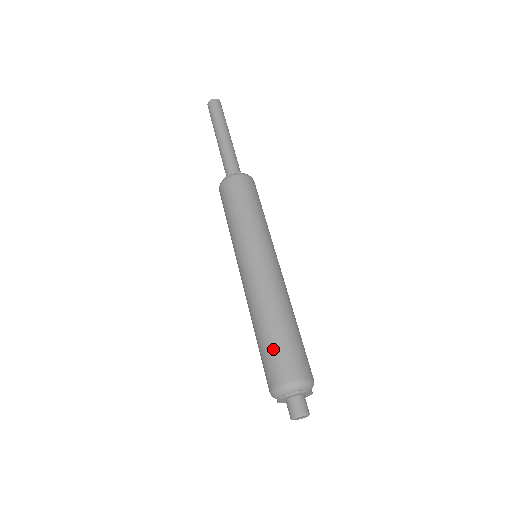
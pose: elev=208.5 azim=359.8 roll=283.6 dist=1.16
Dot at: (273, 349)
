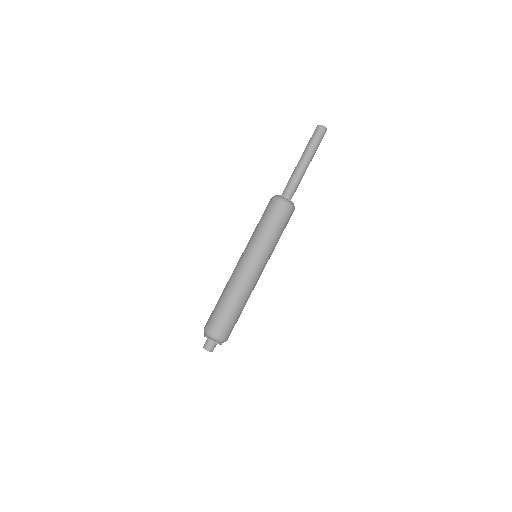
Dot at: (214, 310)
